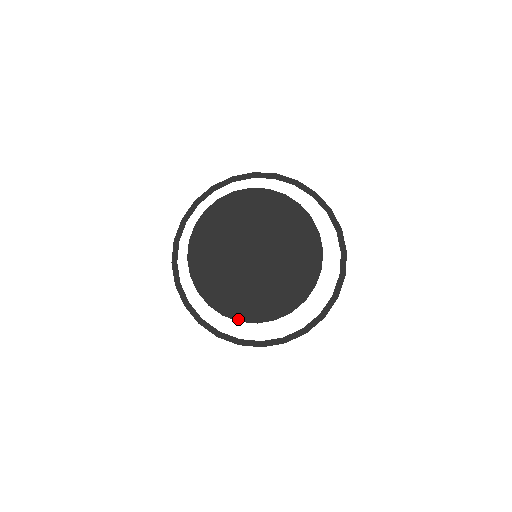
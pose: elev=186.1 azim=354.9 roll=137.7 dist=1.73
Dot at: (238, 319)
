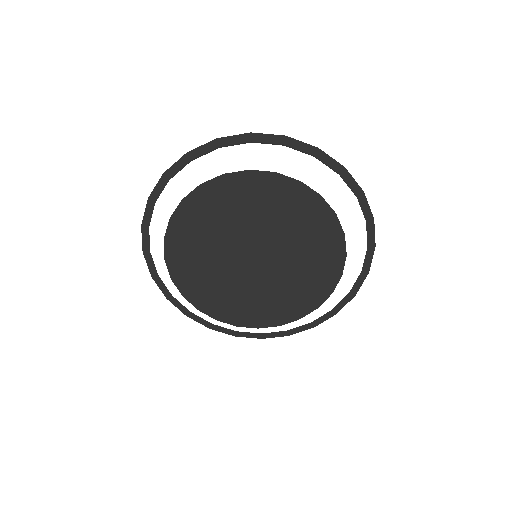
Dot at: (215, 317)
